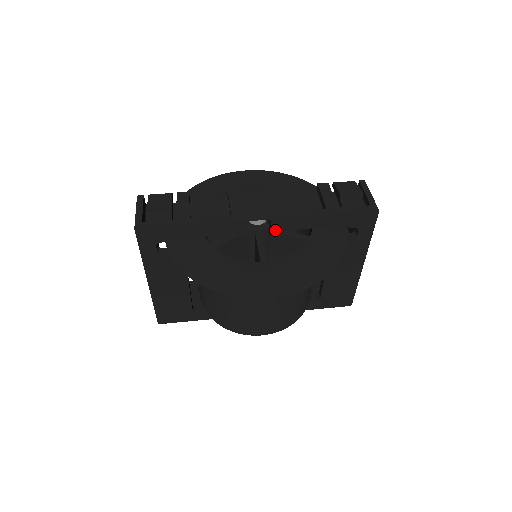
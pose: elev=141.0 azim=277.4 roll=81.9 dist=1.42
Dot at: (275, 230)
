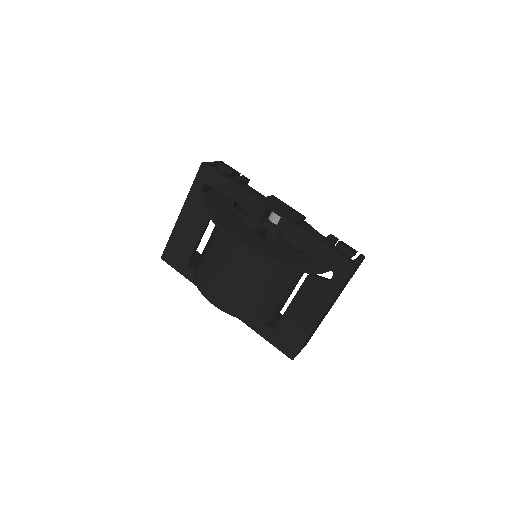
Dot at: (279, 229)
